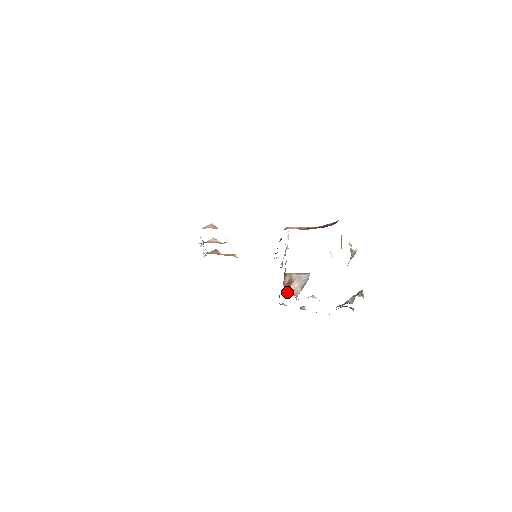
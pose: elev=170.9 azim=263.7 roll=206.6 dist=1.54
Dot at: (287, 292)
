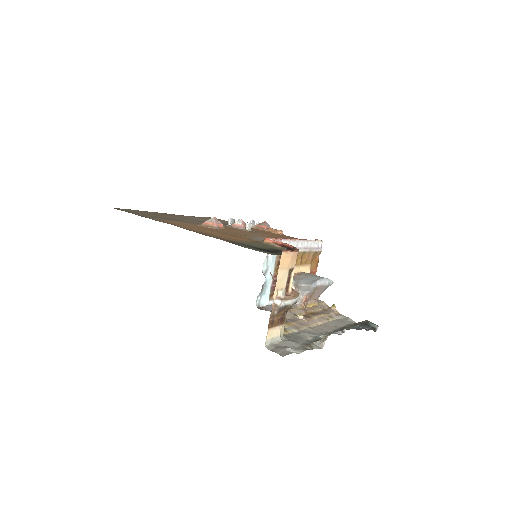
Dot at: occluded
